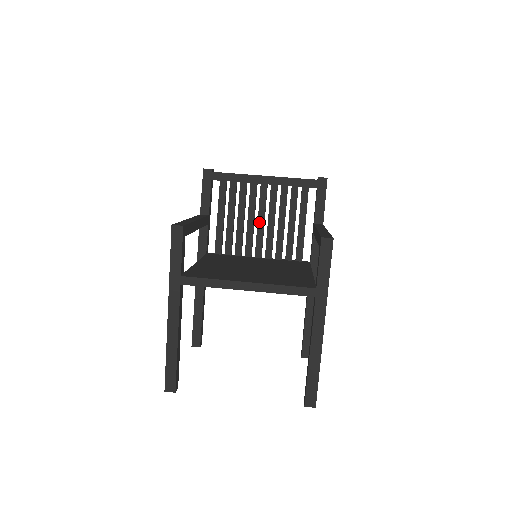
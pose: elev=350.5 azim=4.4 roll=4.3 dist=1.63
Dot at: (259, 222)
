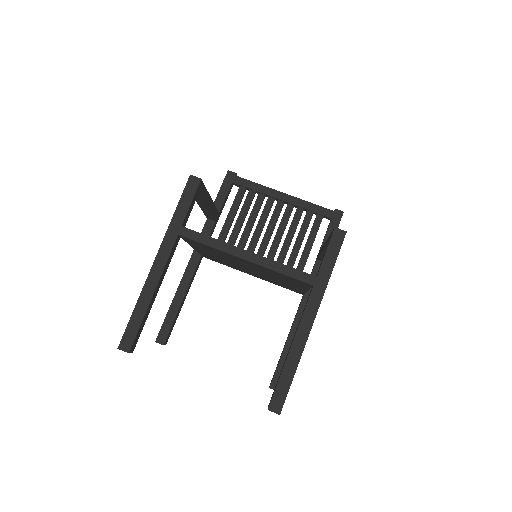
Dot at: (266, 234)
